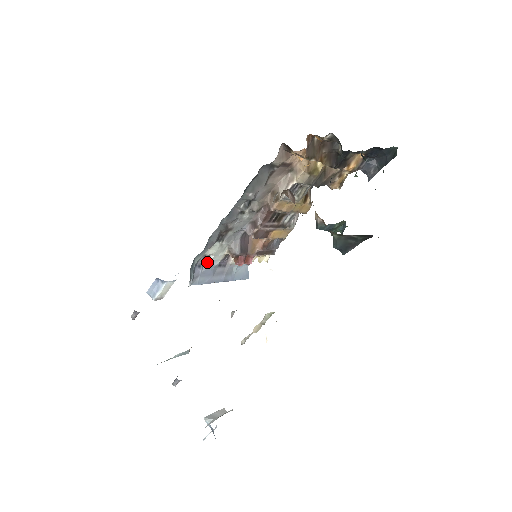
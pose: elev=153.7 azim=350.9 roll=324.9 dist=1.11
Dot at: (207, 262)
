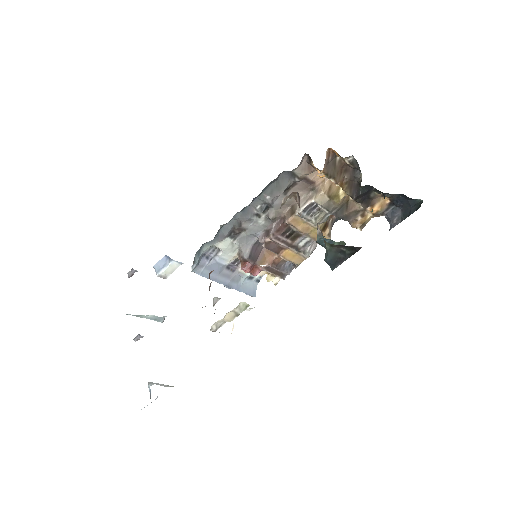
Dot at: (216, 257)
